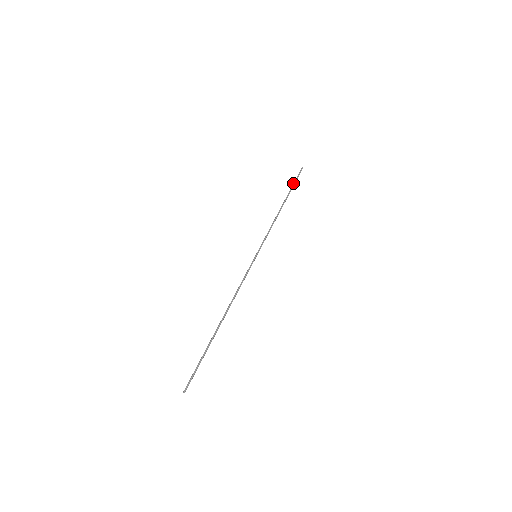
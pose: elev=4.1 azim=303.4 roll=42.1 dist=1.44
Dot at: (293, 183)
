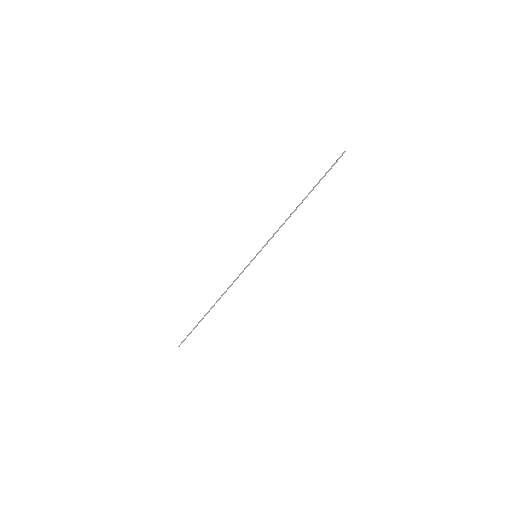
Dot at: occluded
